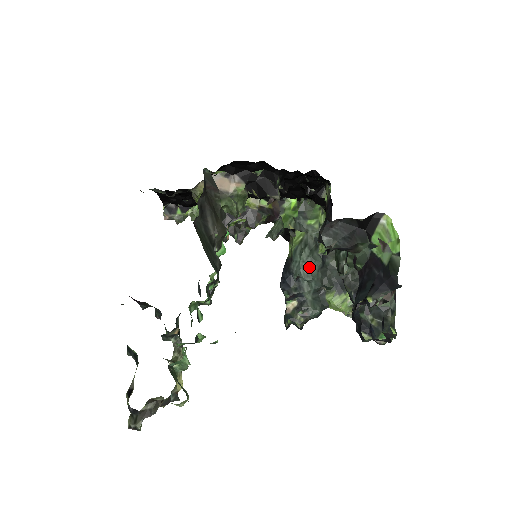
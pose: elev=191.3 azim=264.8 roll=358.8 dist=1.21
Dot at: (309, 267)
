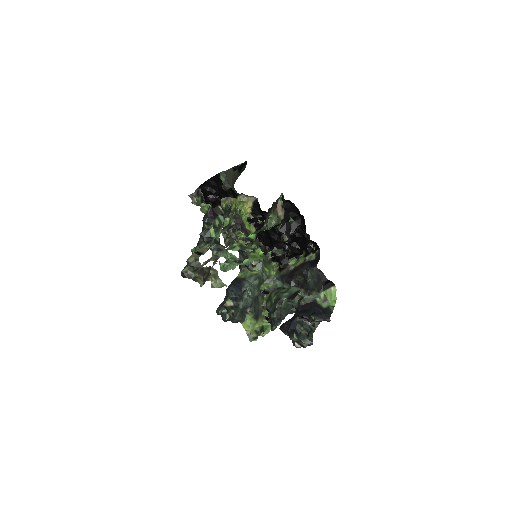
Dot at: (255, 290)
